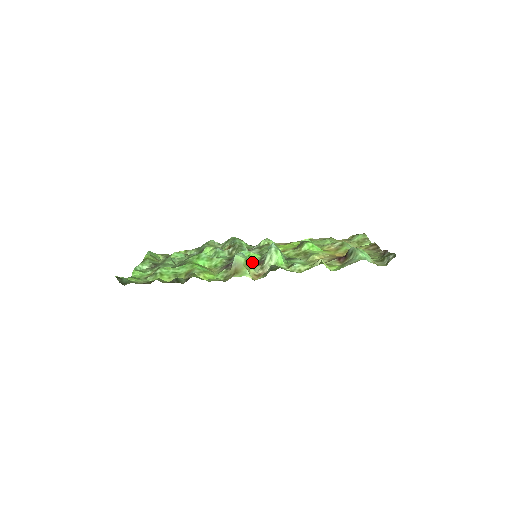
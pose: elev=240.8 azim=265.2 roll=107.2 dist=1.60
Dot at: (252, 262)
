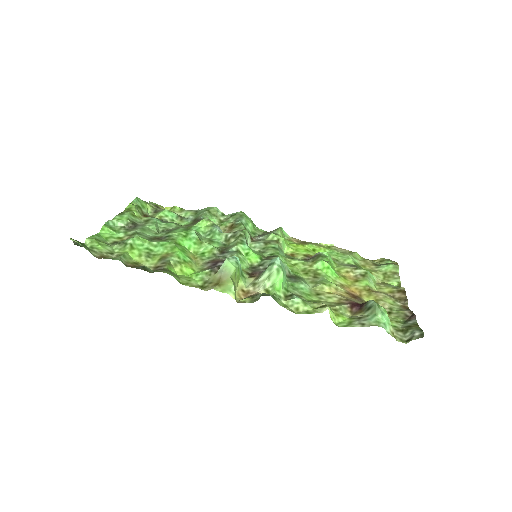
Dot at: (247, 266)
